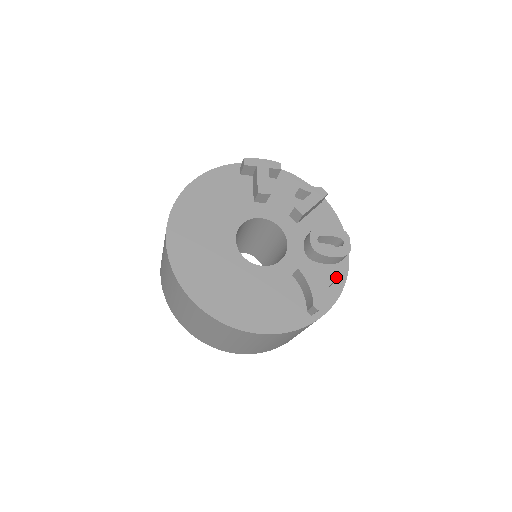
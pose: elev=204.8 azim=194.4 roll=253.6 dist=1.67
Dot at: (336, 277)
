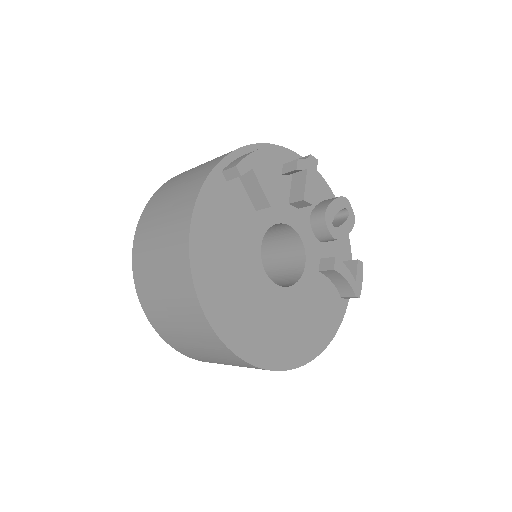
Dot at: (343, 245)
